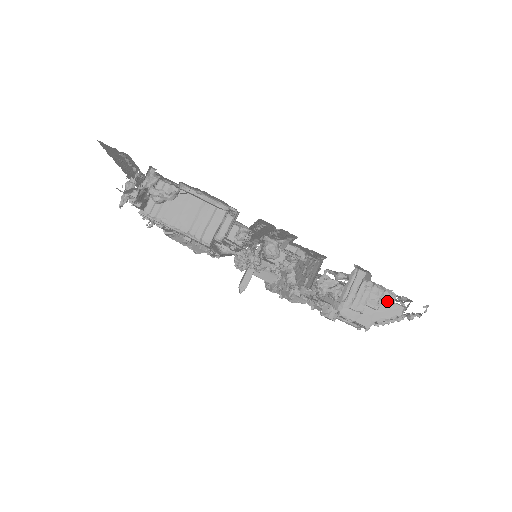
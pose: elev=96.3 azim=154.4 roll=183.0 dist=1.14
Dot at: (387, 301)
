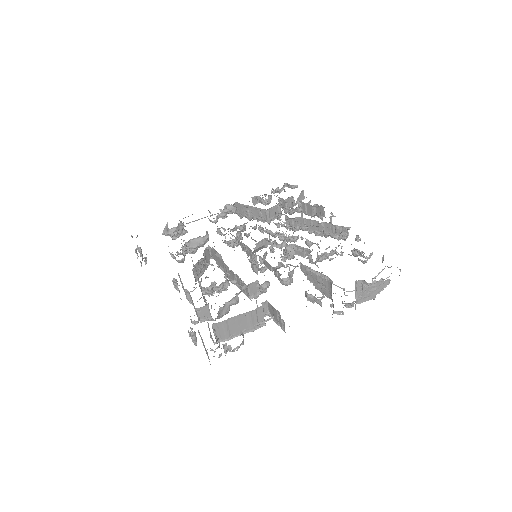
Dot at: (380, 284)
